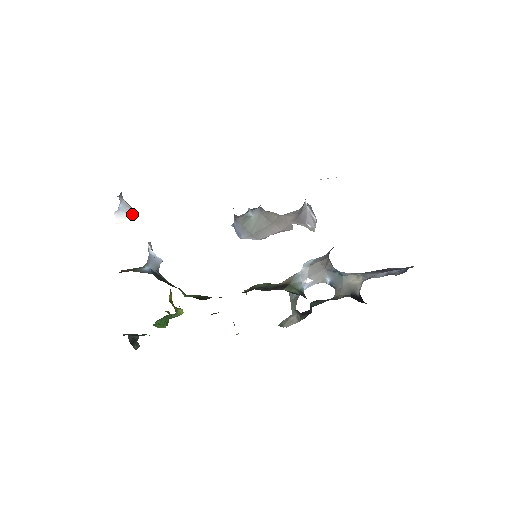
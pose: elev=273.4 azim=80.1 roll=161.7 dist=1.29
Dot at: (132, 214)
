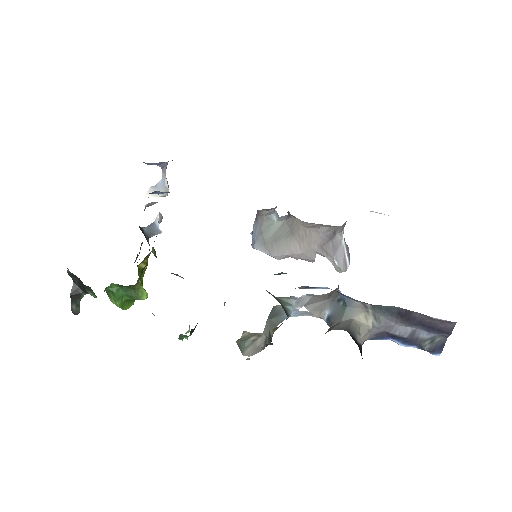
Dot at: (165, 193)
